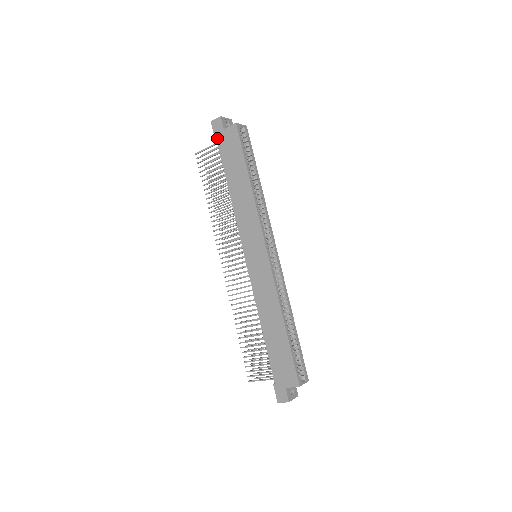
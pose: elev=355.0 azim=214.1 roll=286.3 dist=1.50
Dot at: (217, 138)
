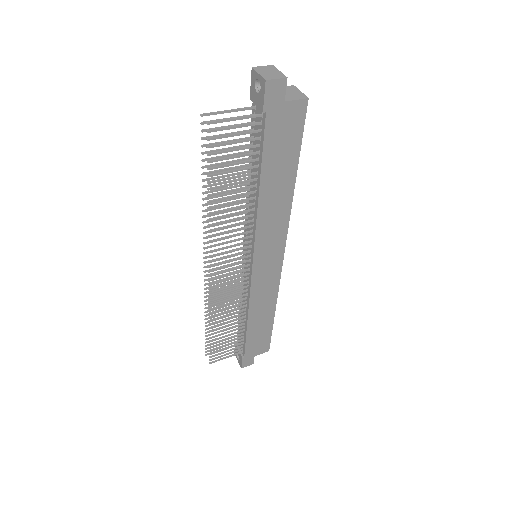
Dot at: (268, 113)
